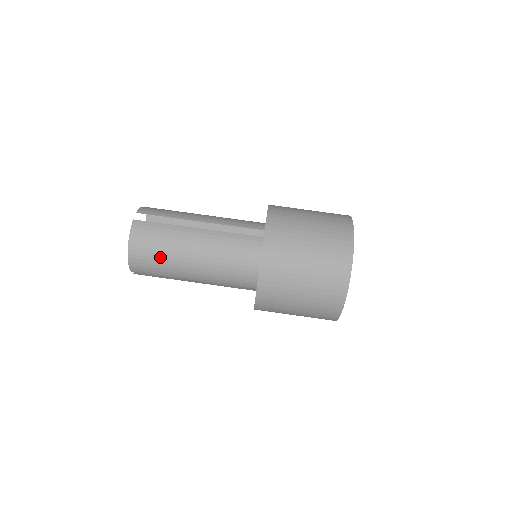
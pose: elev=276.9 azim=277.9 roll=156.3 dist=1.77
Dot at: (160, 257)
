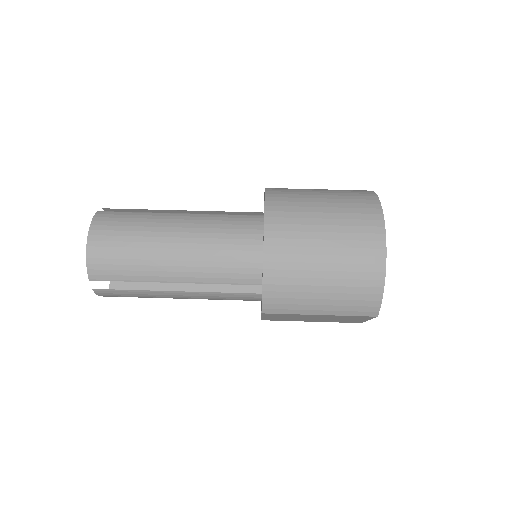
Dot at: (130, 246)
